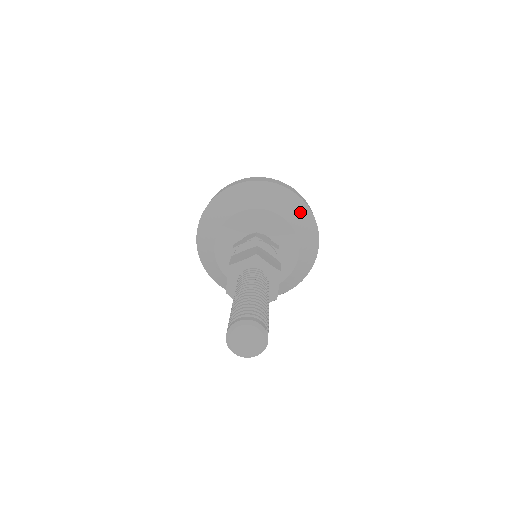
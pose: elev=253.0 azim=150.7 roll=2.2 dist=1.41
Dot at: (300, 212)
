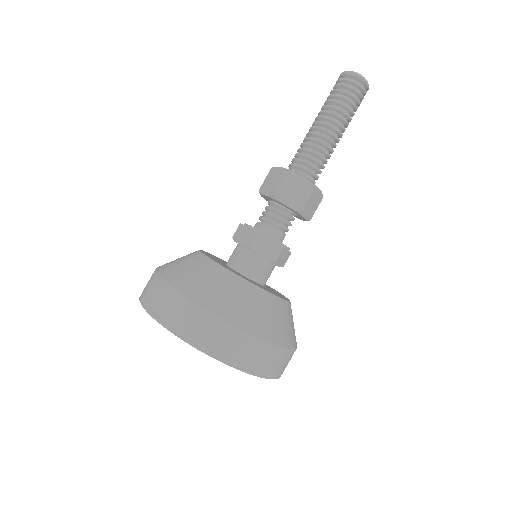
Dot at: occluded
